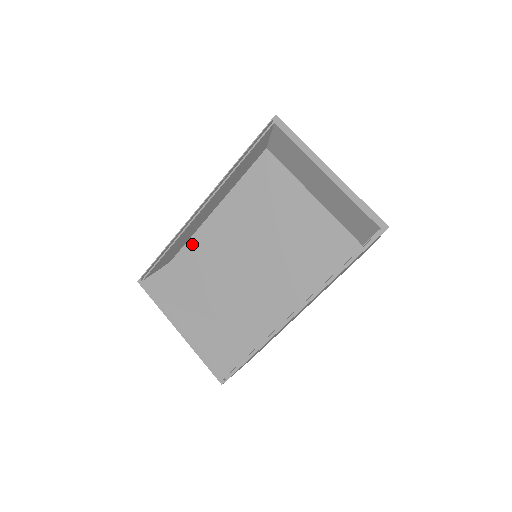
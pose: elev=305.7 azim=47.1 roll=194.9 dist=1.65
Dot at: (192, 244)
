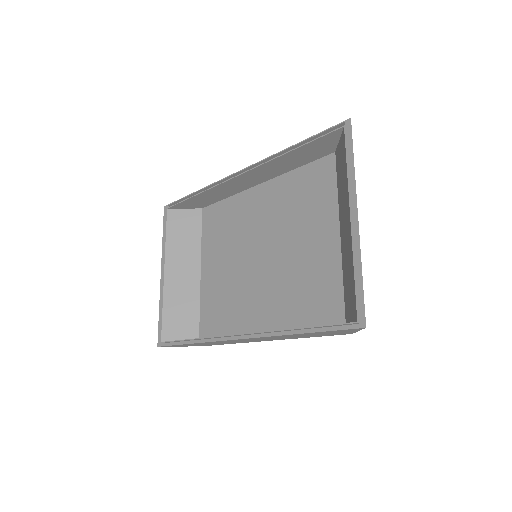
Dot at: (225, 205)
